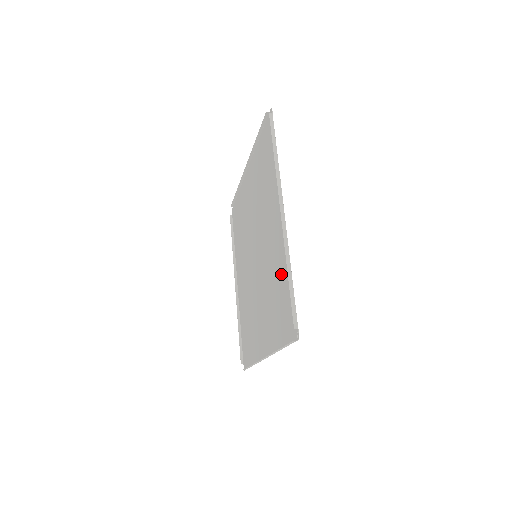
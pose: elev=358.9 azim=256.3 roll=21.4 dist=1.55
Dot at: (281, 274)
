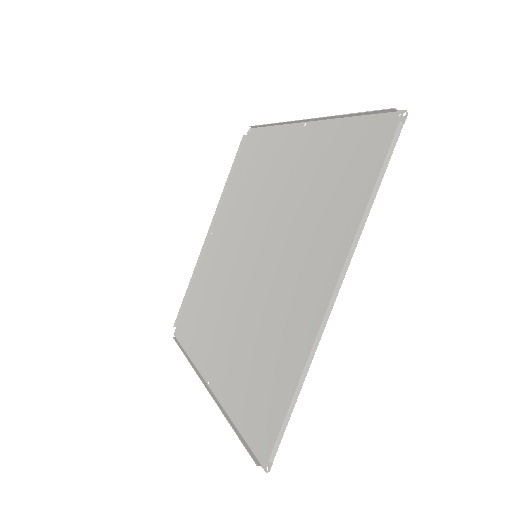
Dot at: (328, 155)
